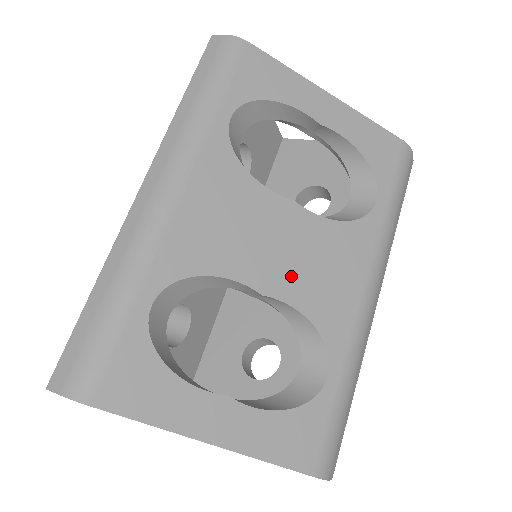
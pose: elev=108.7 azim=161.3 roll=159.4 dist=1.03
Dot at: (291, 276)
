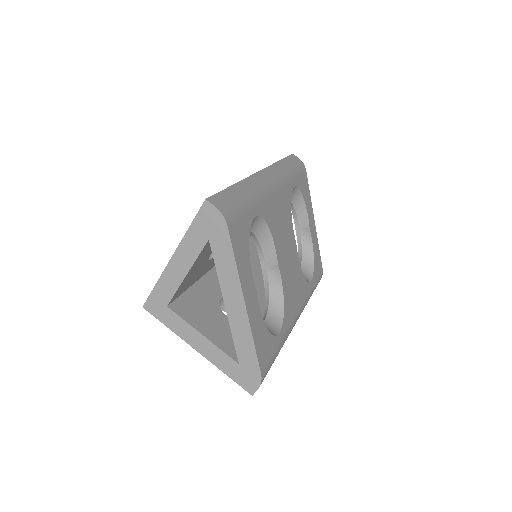
Dot at: (286, 271)
